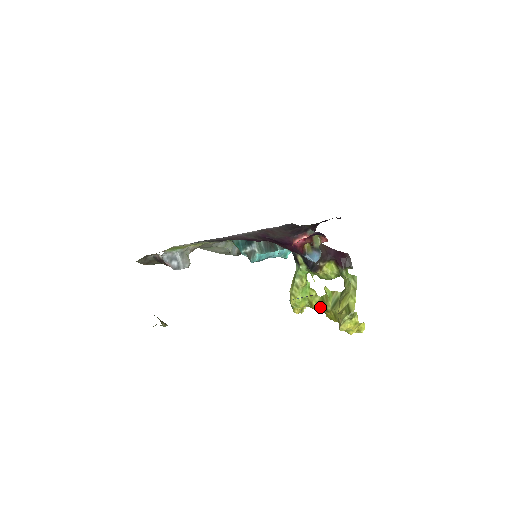
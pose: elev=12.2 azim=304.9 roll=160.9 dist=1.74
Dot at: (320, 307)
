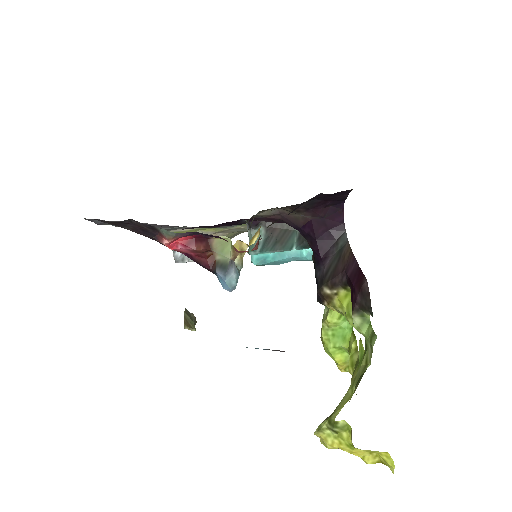
Dot at: occluded
